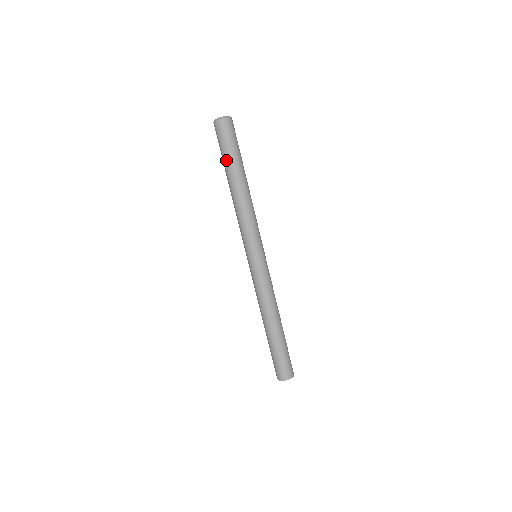
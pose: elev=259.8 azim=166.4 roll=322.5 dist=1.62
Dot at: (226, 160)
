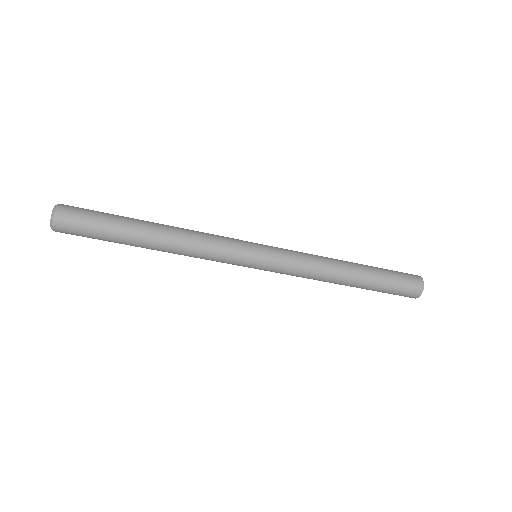
Dot at: occluded
